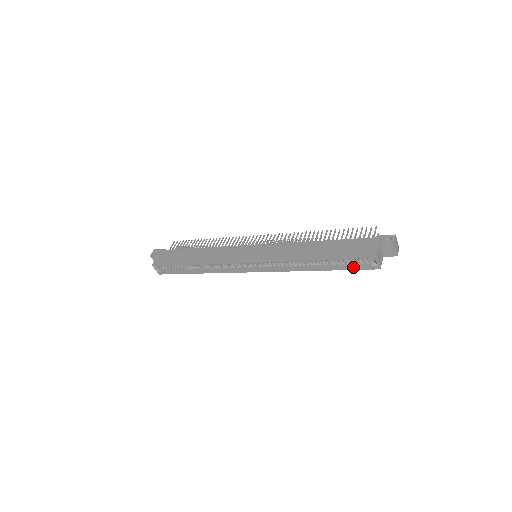
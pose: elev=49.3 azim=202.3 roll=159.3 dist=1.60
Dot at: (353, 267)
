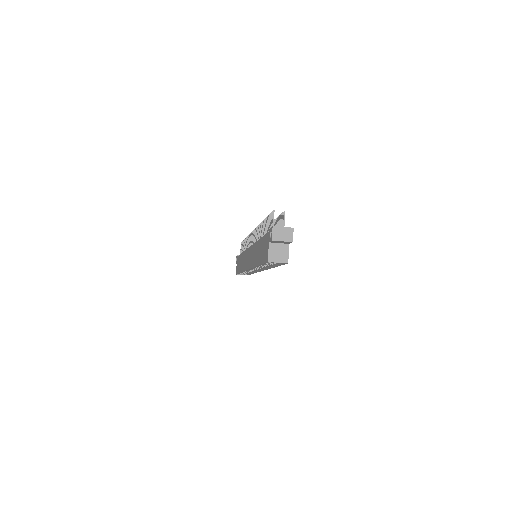
Dot at: (280, 263)
